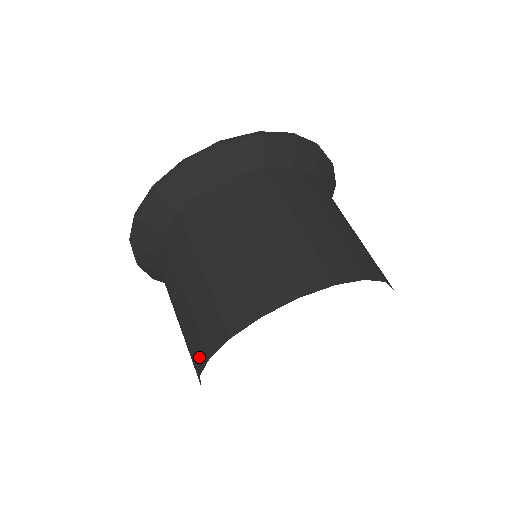
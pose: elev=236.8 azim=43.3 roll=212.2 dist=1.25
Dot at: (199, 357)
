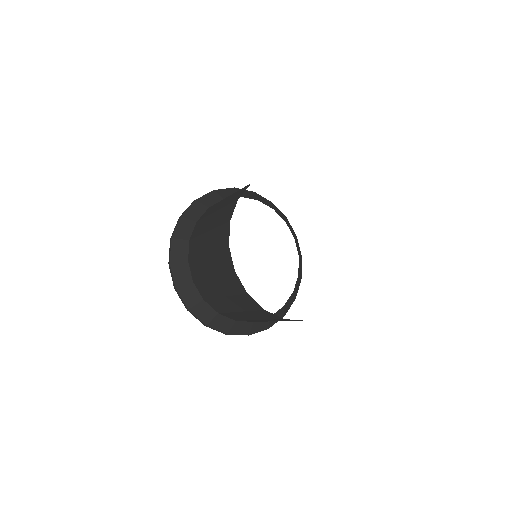
Dot at: (238, 285)
